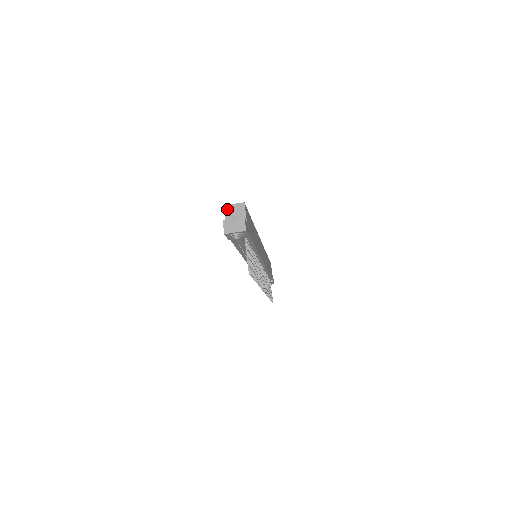
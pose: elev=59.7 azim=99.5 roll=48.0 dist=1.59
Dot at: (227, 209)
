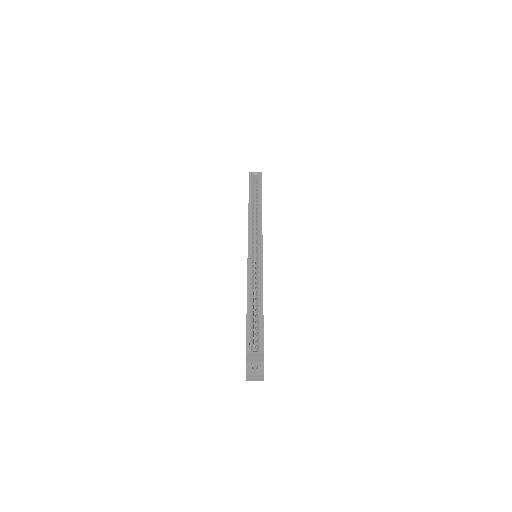
Dot at: (248, 356)
